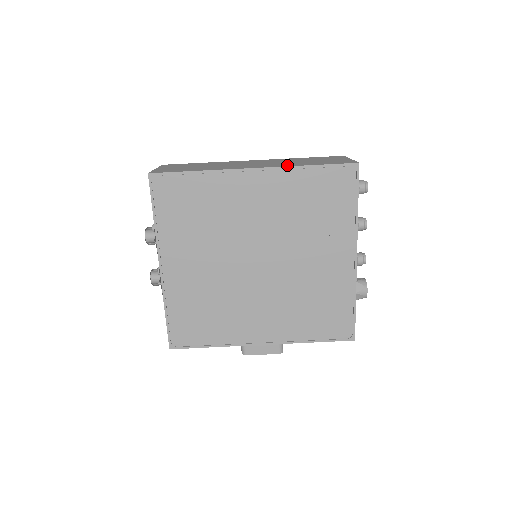
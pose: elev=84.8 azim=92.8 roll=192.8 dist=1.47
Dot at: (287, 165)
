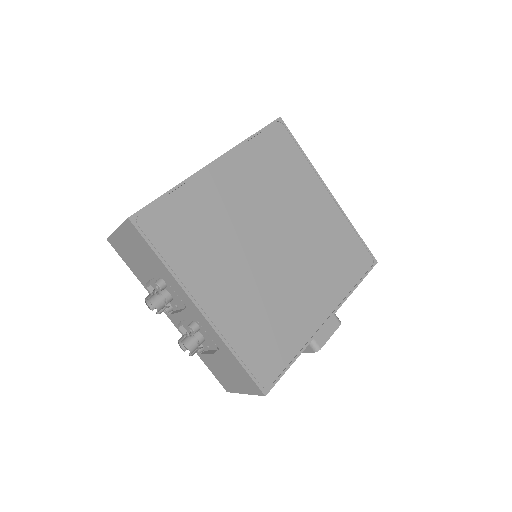
Dot at: occluded
